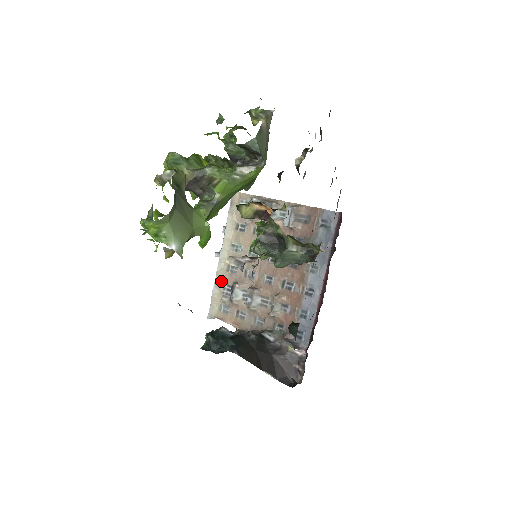
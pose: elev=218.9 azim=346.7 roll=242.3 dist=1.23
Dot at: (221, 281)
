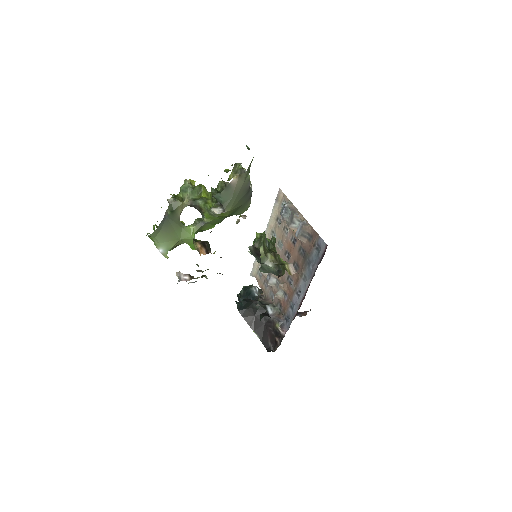
Dot at: occluded
